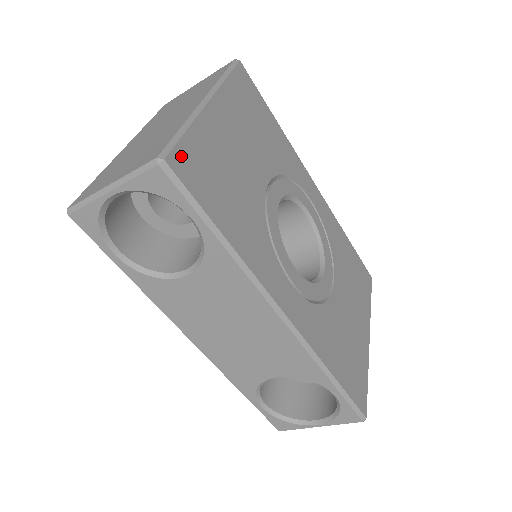
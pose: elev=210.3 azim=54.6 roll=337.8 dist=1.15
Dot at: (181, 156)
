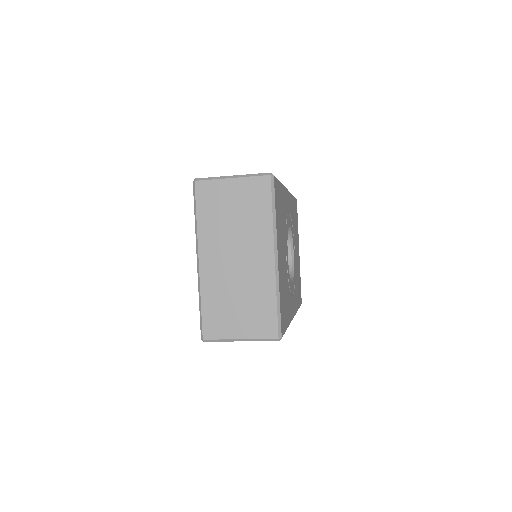
Dot at: (282, 322)
